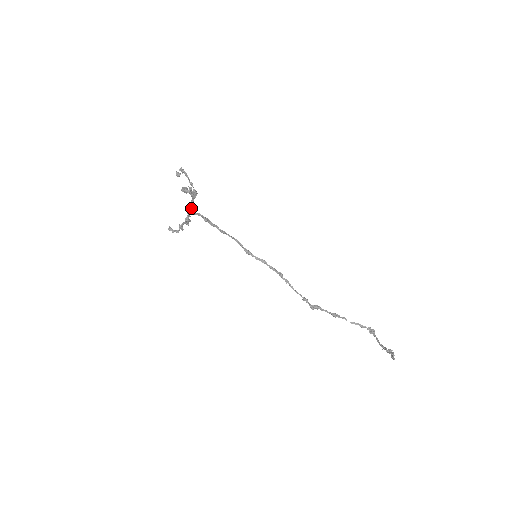
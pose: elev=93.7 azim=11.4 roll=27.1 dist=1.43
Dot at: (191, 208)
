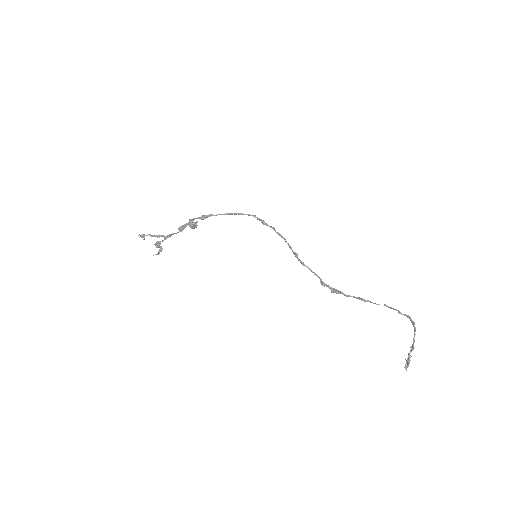
Dot at: (181, 230)
